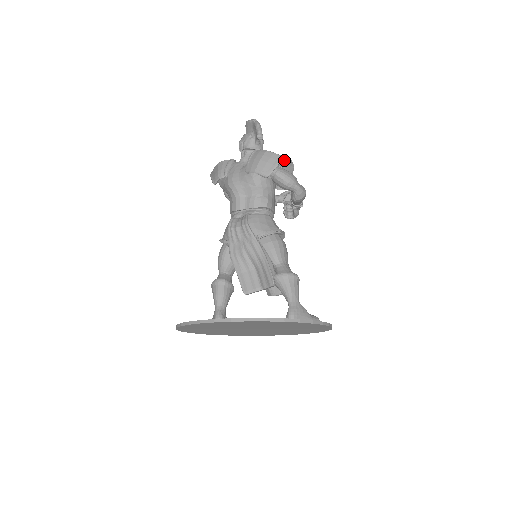
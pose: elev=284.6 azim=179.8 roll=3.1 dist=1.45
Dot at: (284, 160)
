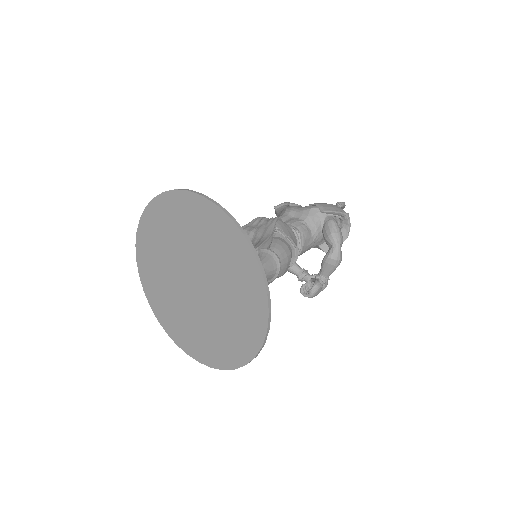
Dot at: (345, 222)
